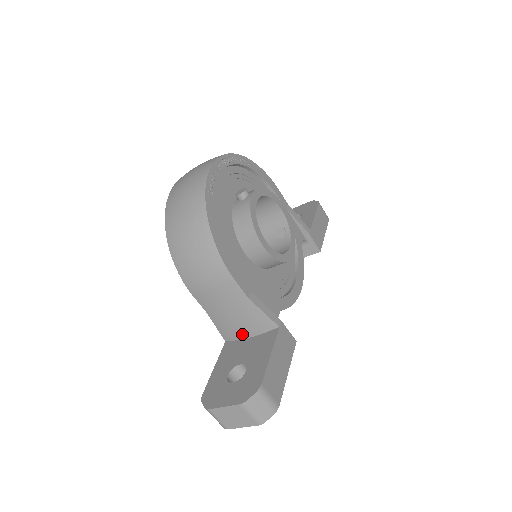
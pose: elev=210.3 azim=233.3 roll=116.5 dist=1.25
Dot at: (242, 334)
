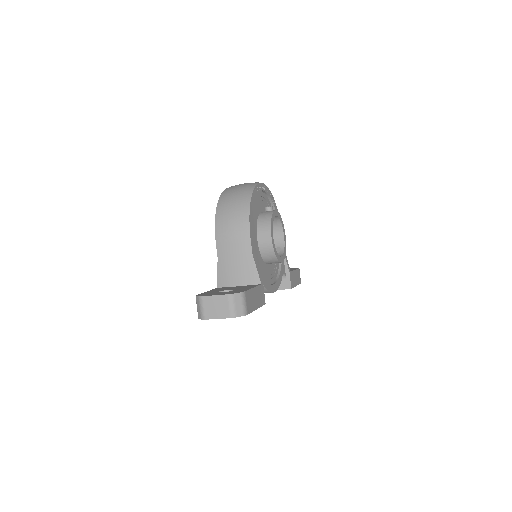
Dot at: (233, 282)
